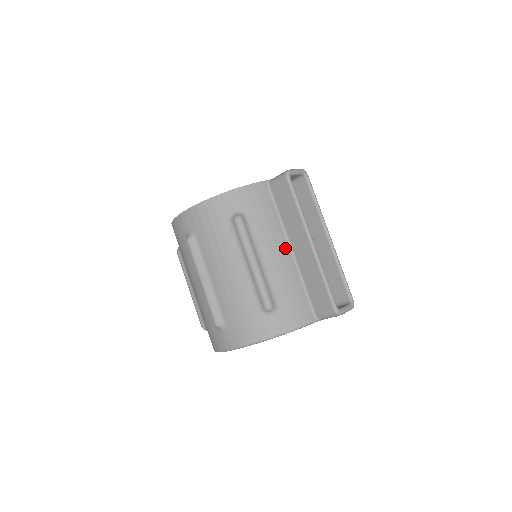
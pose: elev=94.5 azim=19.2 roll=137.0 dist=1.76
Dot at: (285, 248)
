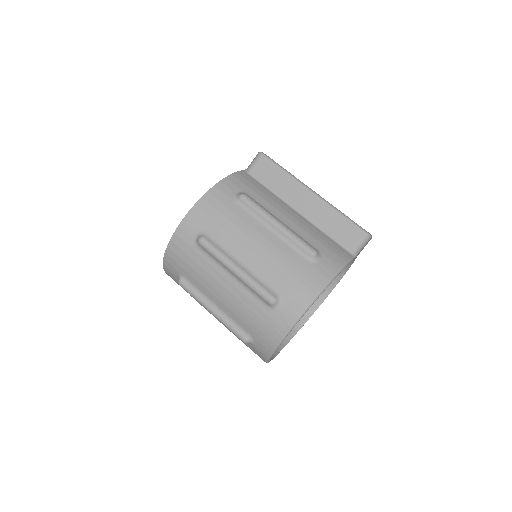
Dot at: (292, 211)
